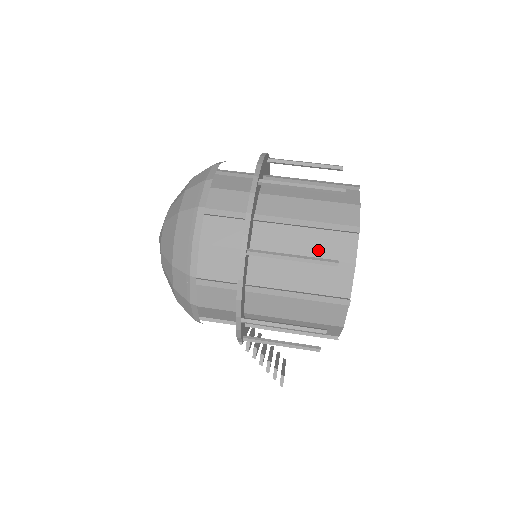
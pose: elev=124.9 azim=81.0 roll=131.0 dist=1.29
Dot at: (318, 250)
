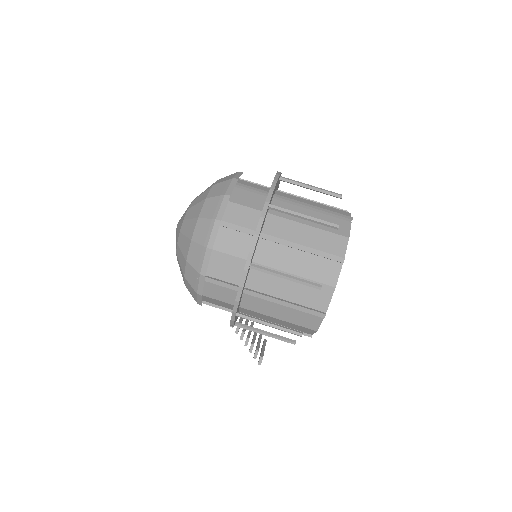
Dot at: (308, 271)
